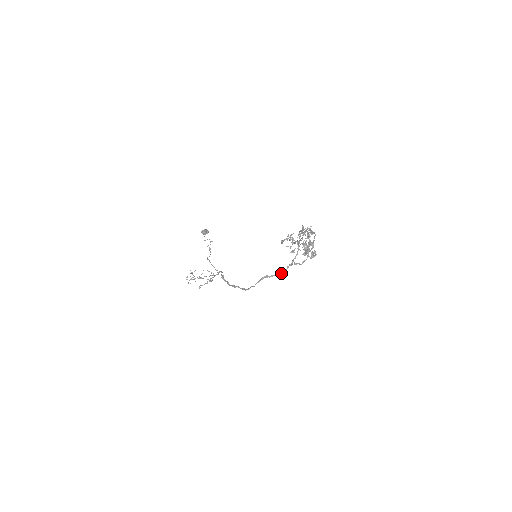
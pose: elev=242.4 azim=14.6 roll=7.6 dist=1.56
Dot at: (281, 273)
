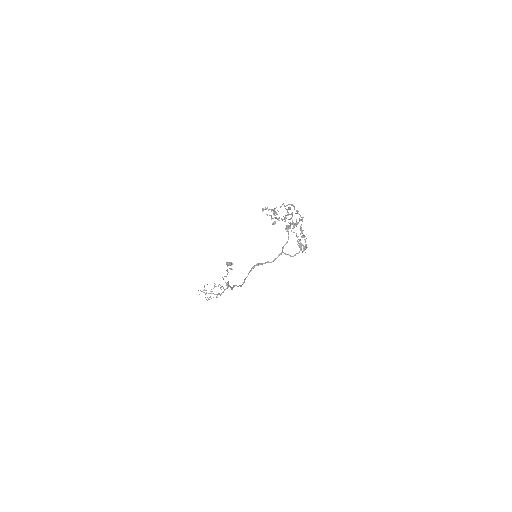
Dot at: occluded
